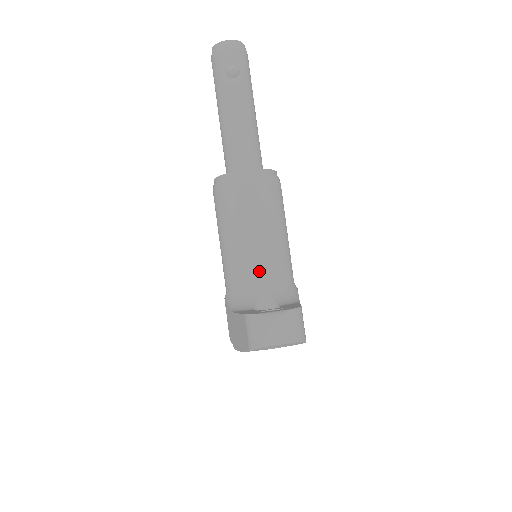
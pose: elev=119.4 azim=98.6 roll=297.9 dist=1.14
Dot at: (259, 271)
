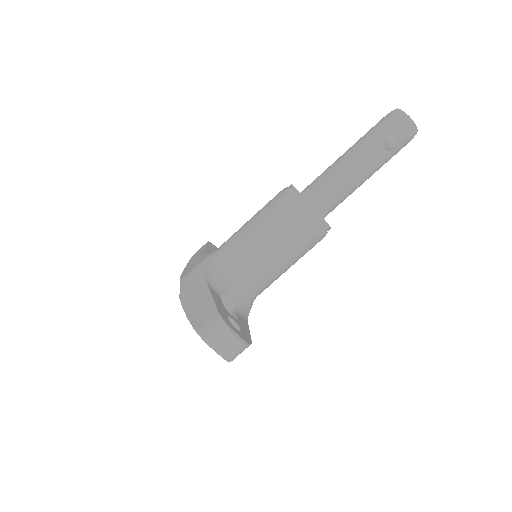
Dot at: (249, 276)
